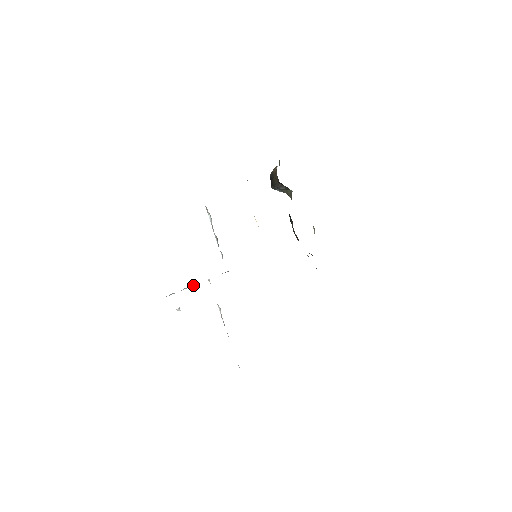
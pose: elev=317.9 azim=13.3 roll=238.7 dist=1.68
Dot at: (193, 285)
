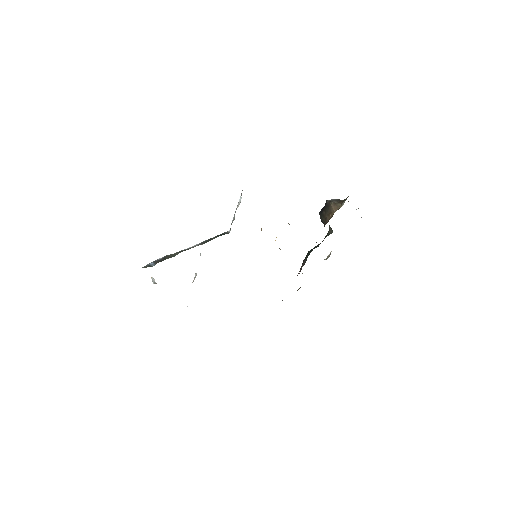
Dot at: occluded
